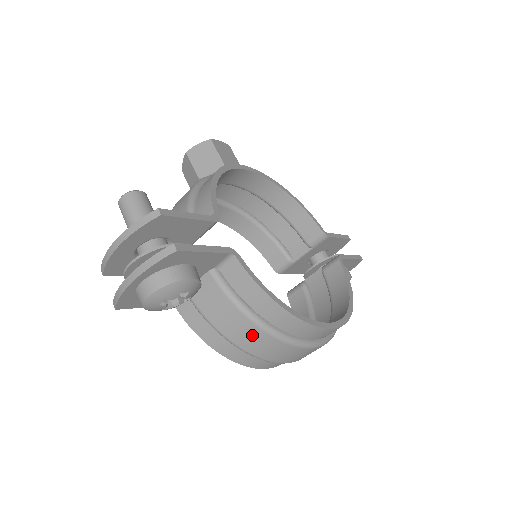
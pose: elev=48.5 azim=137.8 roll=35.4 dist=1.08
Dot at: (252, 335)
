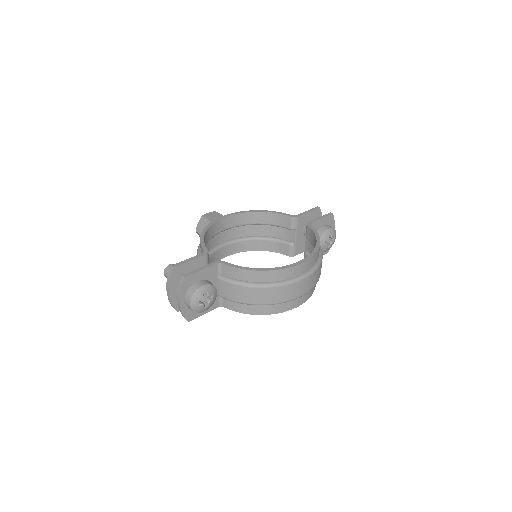
Dot at: (257, 294)
